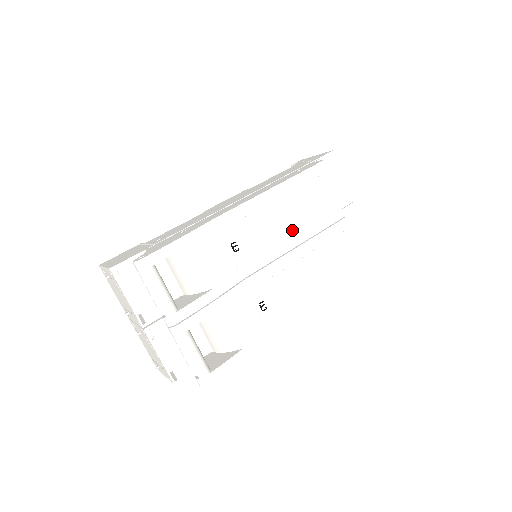
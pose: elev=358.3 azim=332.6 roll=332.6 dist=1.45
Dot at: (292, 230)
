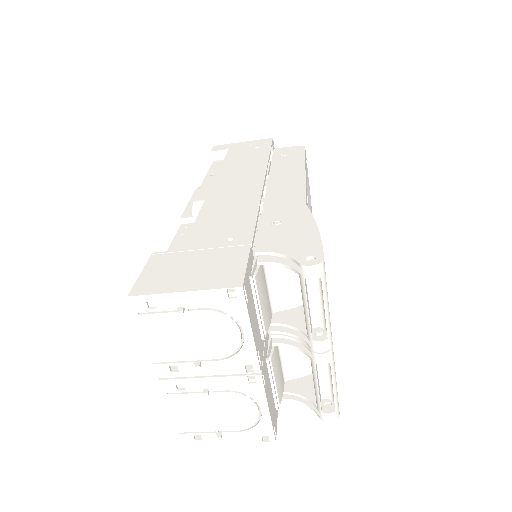
Dot at: occluded
